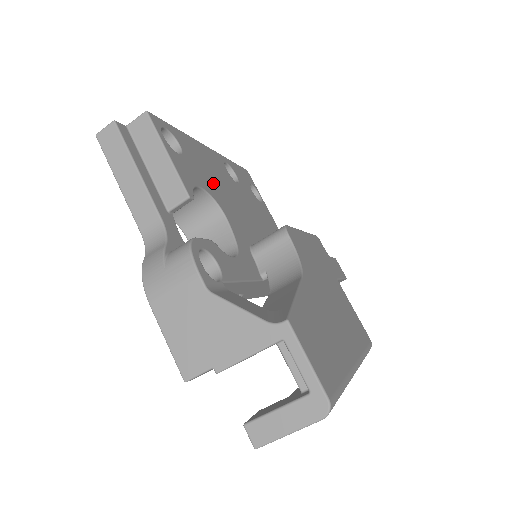
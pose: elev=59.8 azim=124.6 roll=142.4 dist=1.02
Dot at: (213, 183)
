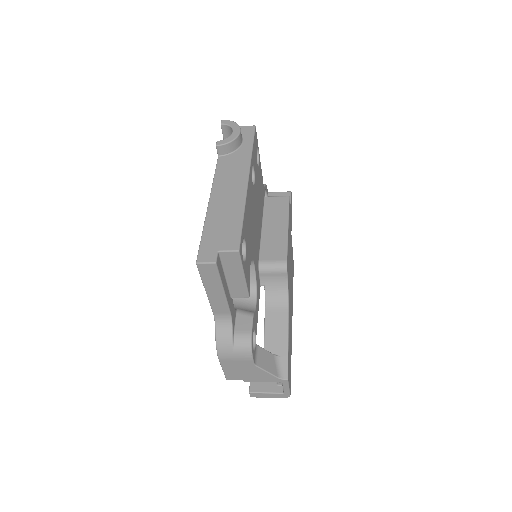
Dot at: (251, 237)
